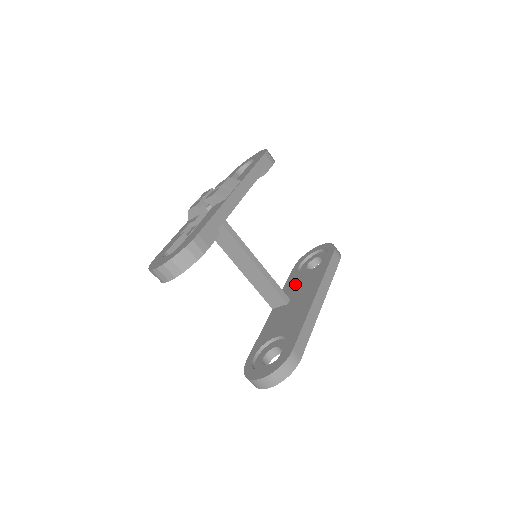
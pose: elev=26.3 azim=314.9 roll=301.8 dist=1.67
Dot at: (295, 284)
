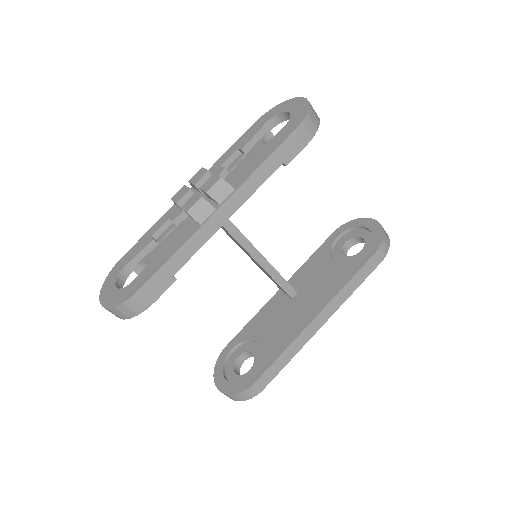
Dot at: (315, 270)
